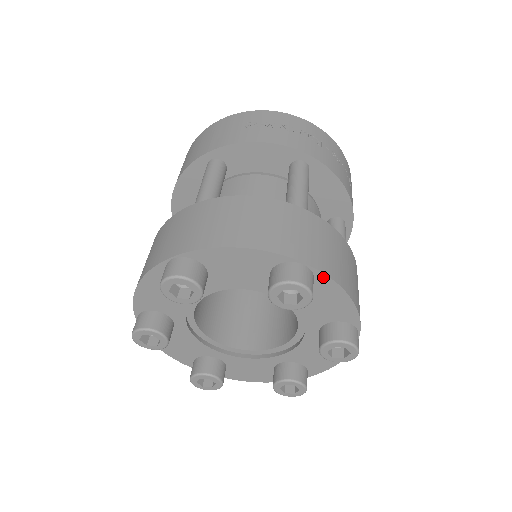
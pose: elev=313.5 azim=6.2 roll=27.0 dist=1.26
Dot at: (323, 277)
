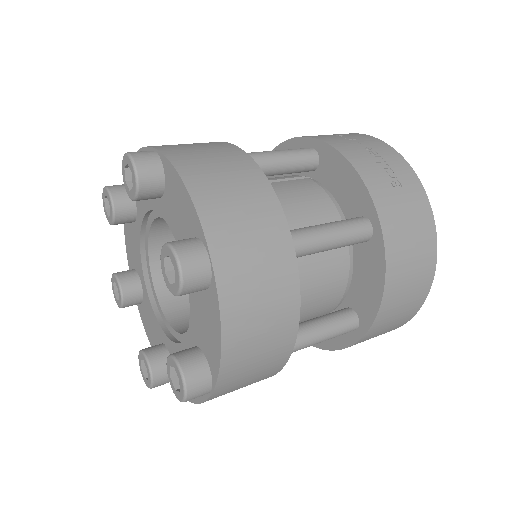
Dot at: (166, 162)
